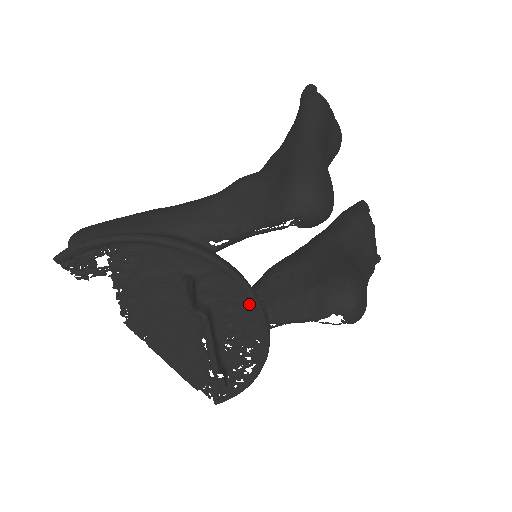
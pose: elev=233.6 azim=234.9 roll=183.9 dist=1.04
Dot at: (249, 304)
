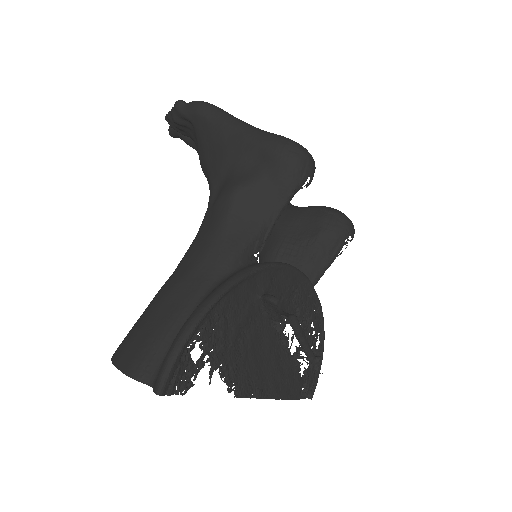
Dot at: (301, 283)
